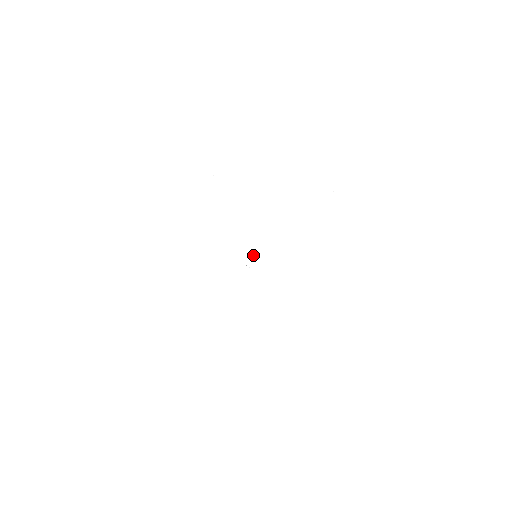
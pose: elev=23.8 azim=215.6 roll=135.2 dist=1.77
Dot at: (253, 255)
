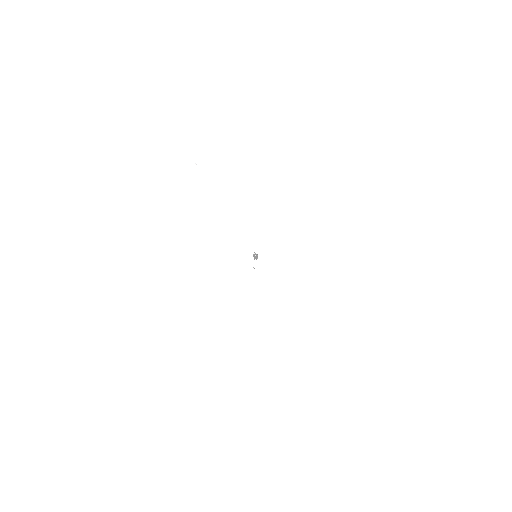
Dot at: (253, 255)
